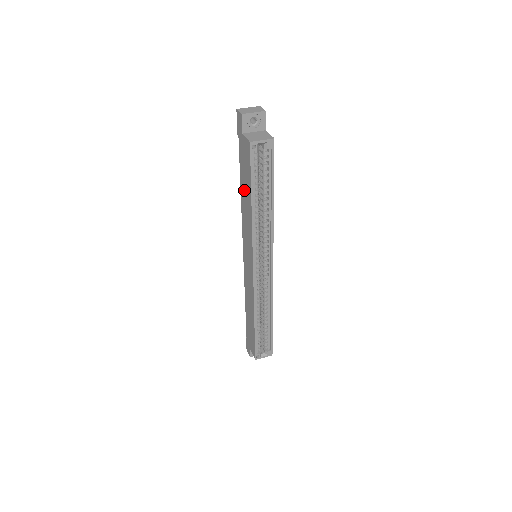
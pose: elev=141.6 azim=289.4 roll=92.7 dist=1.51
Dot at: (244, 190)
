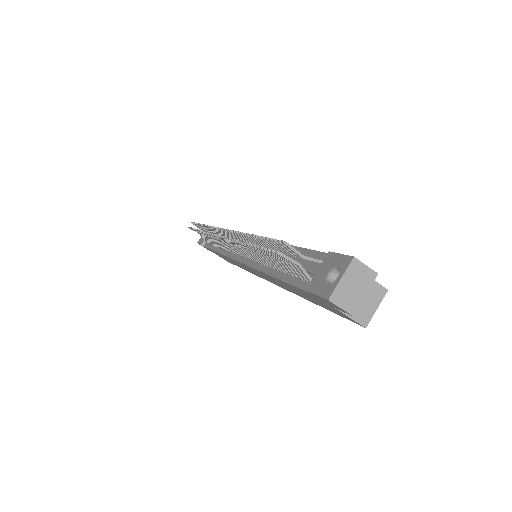
Dot at: occluded
